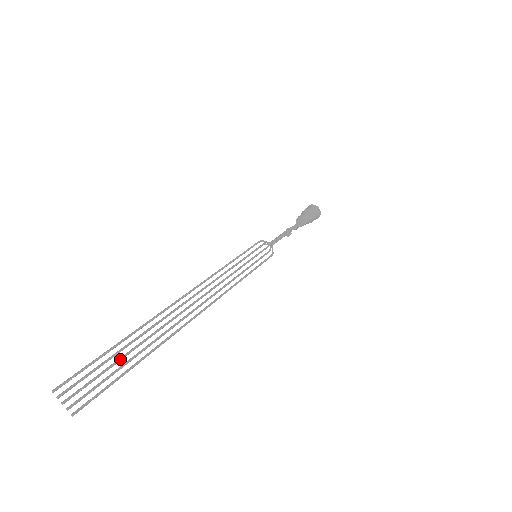
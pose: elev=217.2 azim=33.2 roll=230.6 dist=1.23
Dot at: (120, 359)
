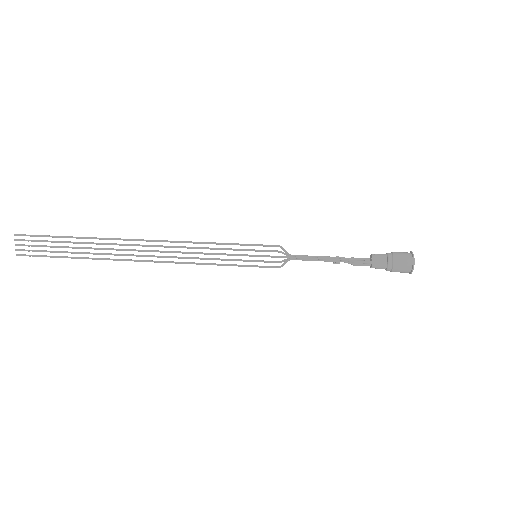
Dot at: (63, 247)
